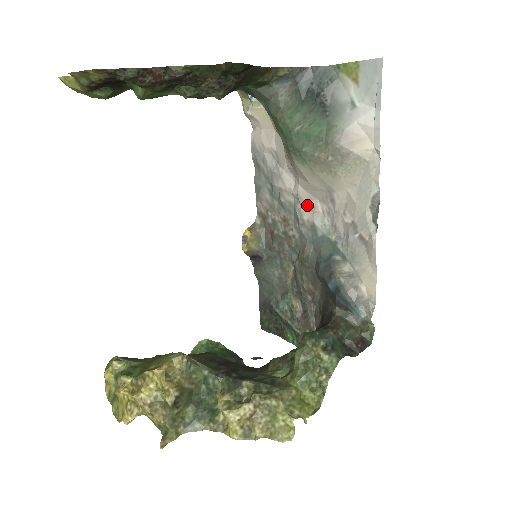
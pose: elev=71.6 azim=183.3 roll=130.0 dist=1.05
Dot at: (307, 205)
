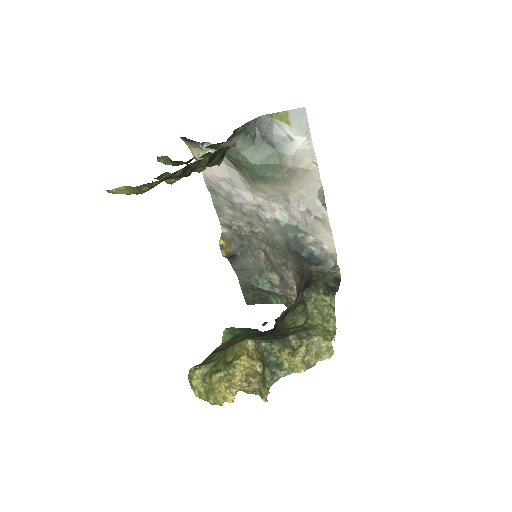
Dot at: (267, 208)
